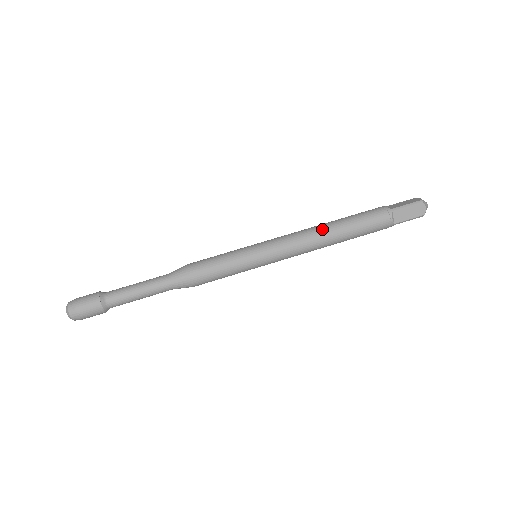
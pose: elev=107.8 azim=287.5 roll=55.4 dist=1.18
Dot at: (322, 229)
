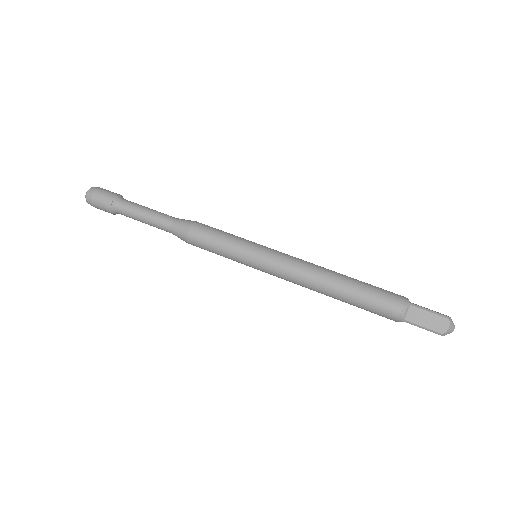
Dot at: (329, 272)
